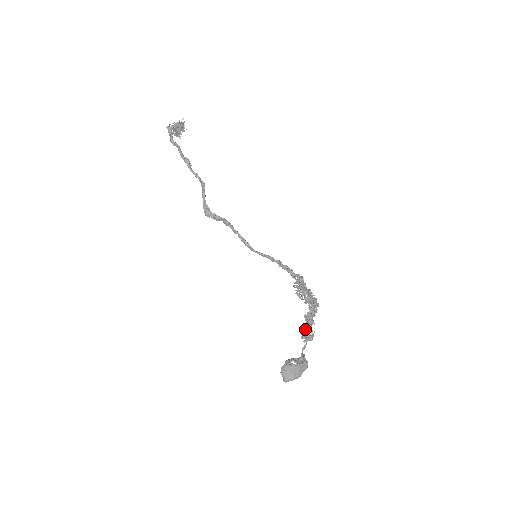
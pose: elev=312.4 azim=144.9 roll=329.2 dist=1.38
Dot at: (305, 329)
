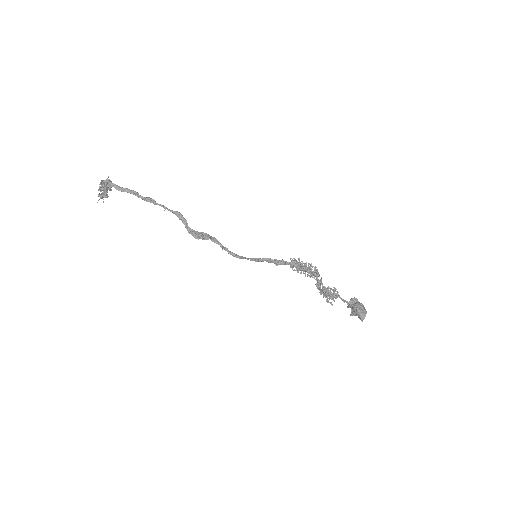
Dot at: (330, 289)
